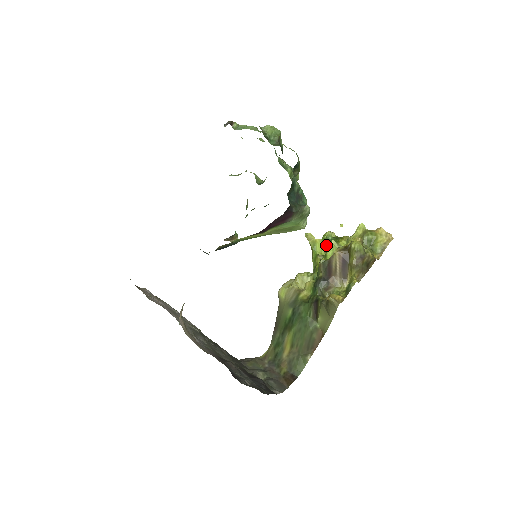
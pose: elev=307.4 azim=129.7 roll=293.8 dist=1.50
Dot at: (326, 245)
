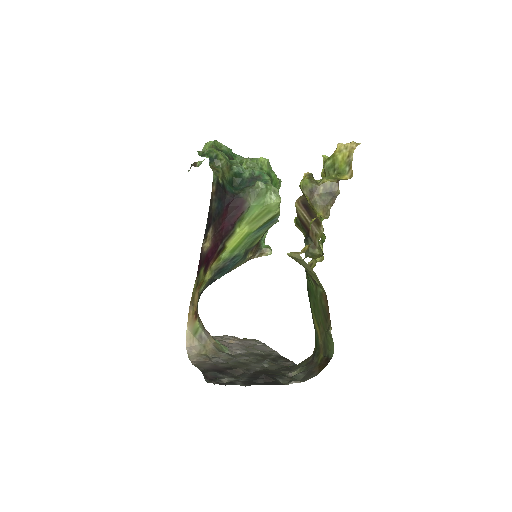
Dot at: occluded
